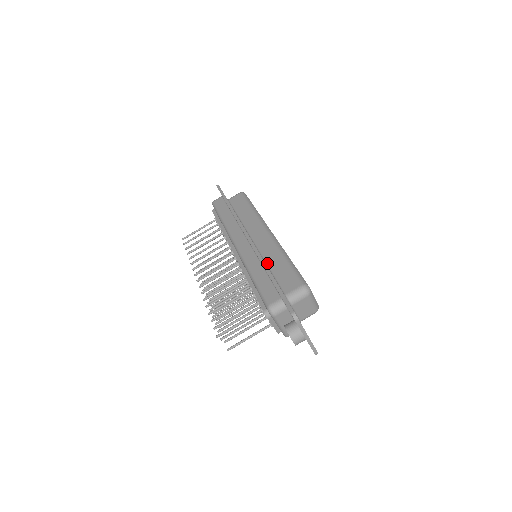
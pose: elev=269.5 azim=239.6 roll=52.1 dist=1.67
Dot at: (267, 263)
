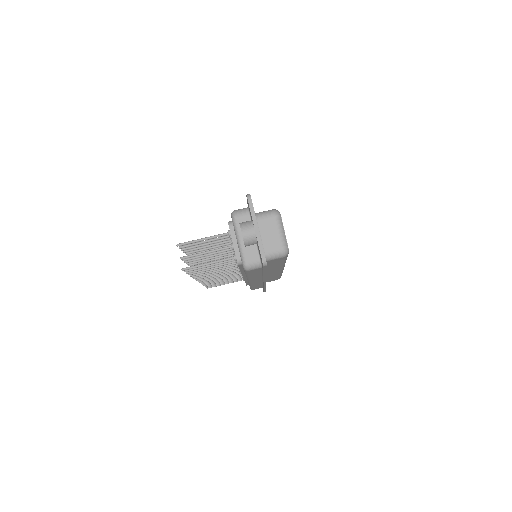
Dot at: occluded
